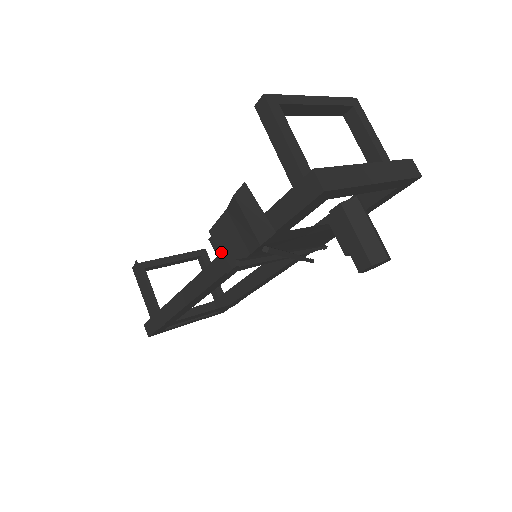
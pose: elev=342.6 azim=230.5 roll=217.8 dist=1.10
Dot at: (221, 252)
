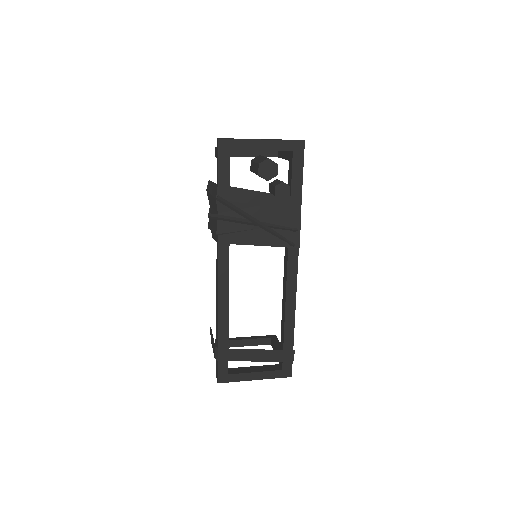
Dot at: (214, 235)
